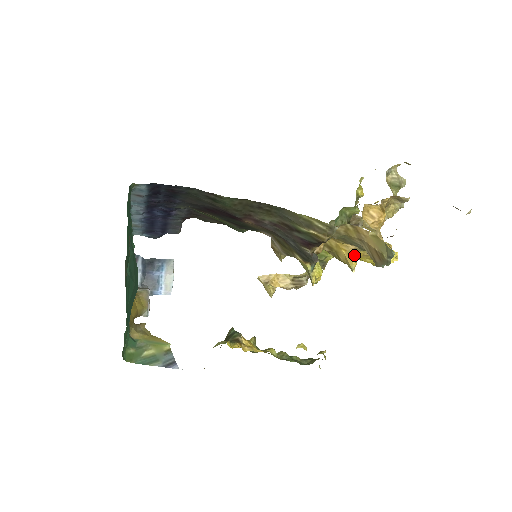
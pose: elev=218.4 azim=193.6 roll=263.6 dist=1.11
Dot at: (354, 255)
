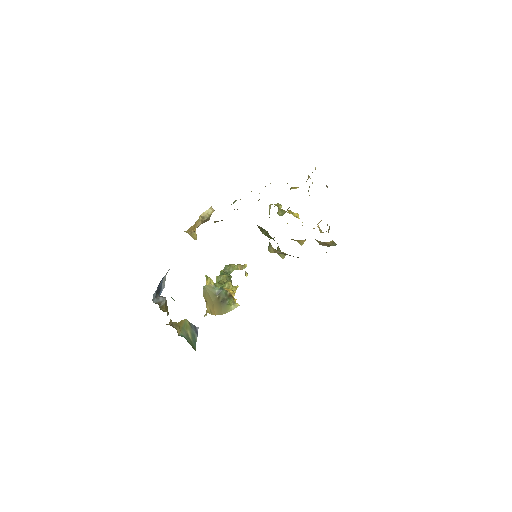
Dot at: occluded
